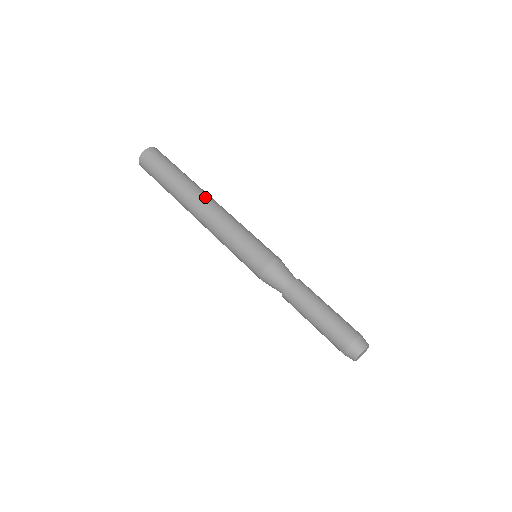
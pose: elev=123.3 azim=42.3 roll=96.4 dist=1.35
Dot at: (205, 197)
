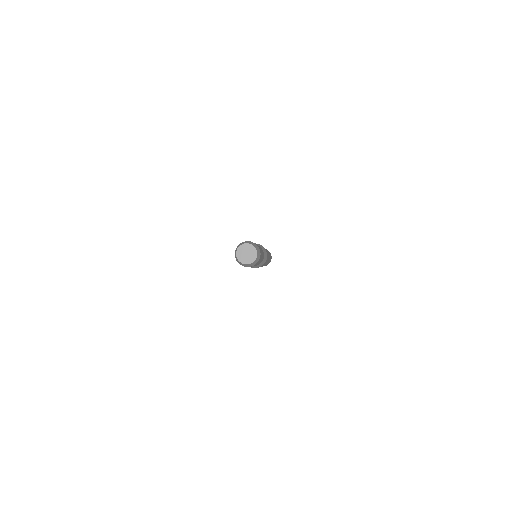
Dot at: occluded
